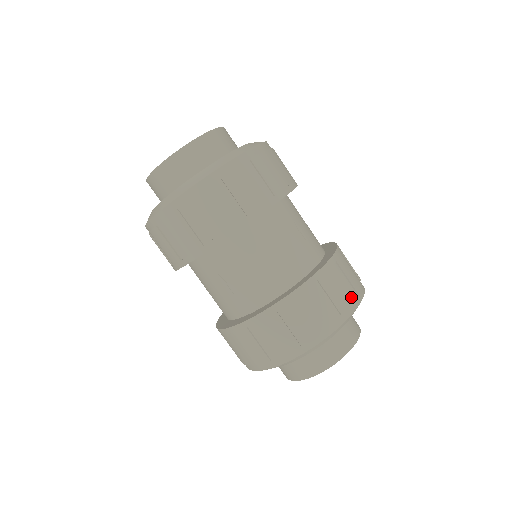
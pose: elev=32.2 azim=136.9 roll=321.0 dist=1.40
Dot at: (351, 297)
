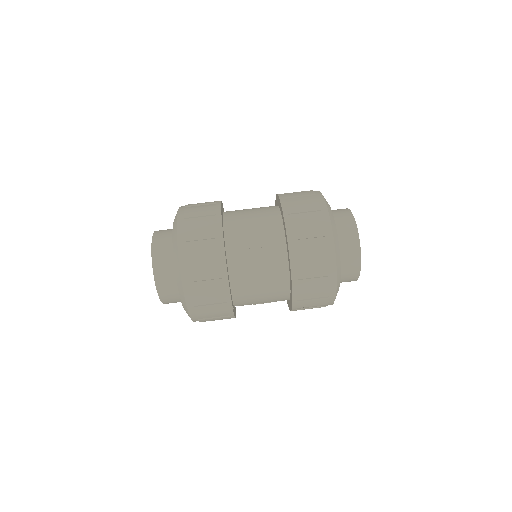
Dot at: (324, 246)
